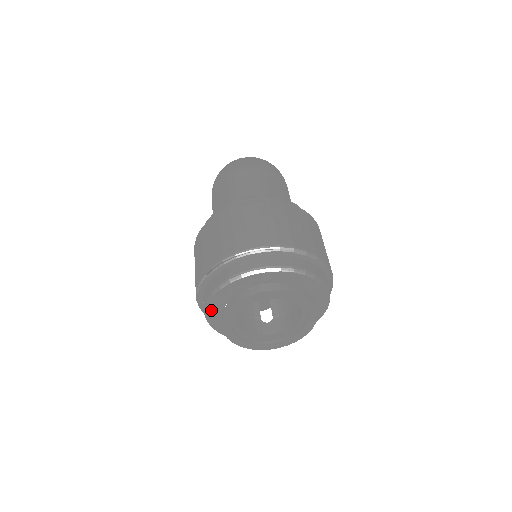
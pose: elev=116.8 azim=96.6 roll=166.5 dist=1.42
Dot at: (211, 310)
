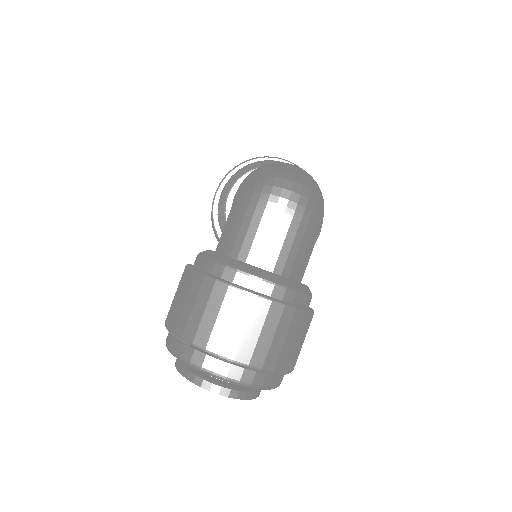
Dot at: occluded
